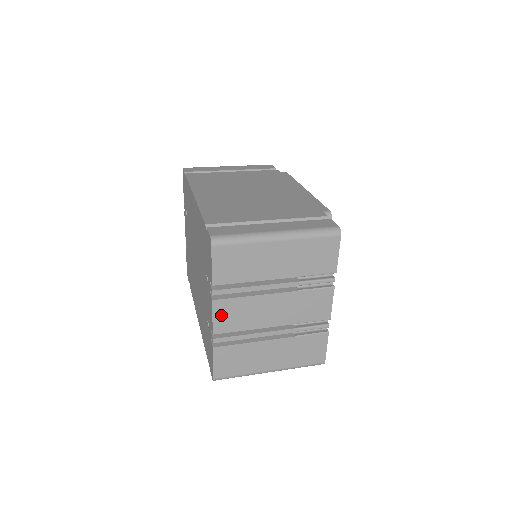
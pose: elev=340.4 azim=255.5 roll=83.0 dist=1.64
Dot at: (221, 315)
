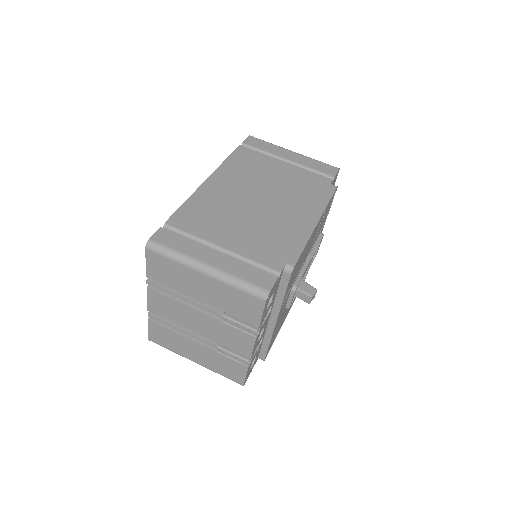
Dot at: (154, 301)
